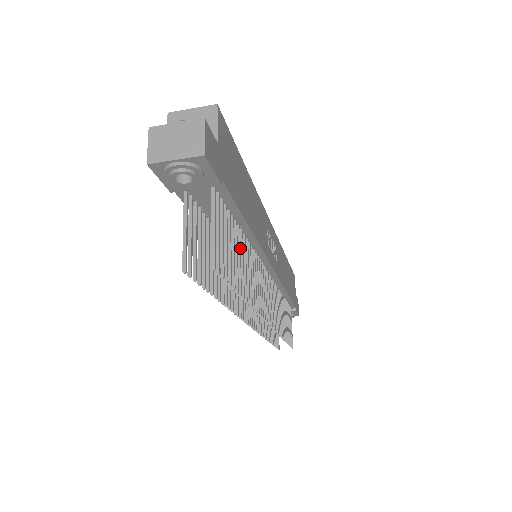
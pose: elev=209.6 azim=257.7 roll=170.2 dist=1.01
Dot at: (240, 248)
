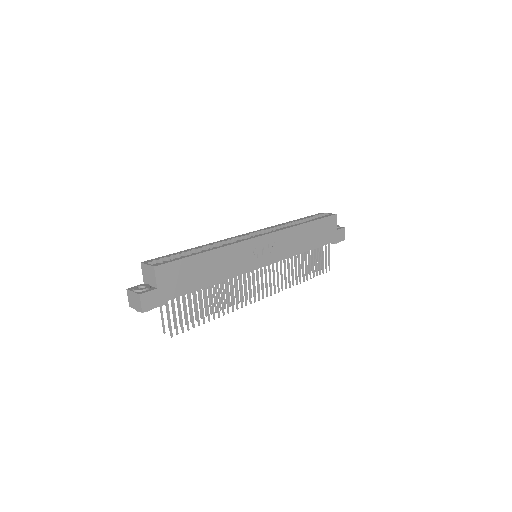
Dot at: (207, 297)
